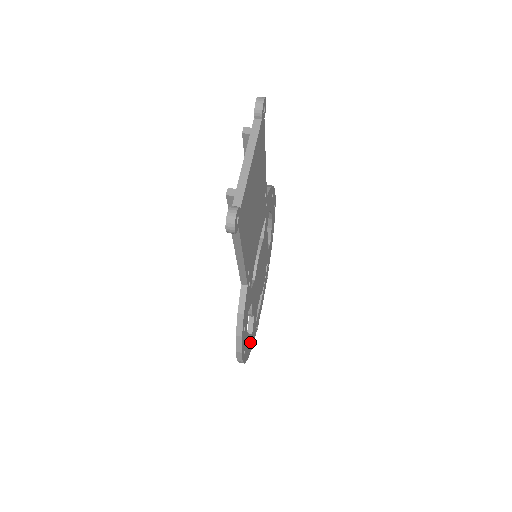
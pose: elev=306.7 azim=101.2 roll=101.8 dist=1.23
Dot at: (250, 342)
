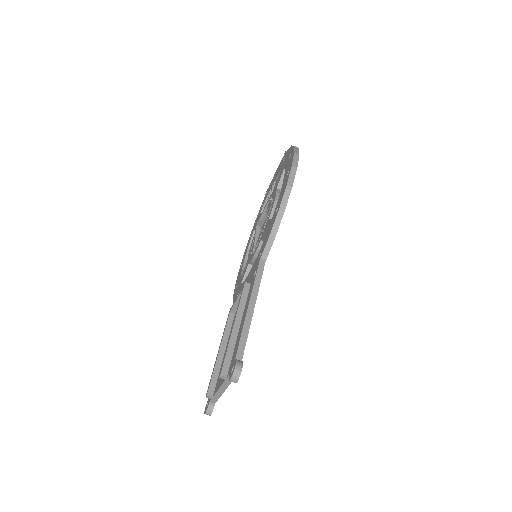
Dot at: occluded
